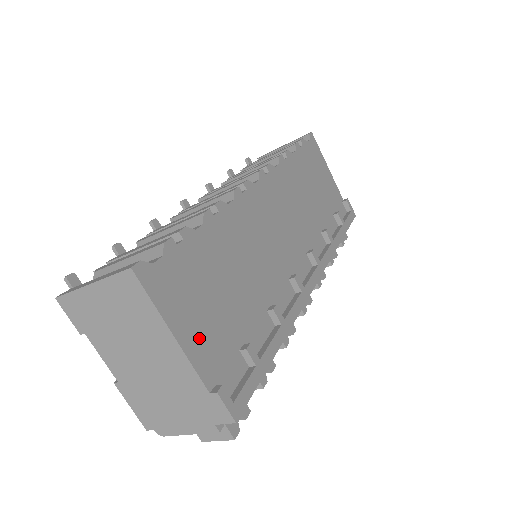
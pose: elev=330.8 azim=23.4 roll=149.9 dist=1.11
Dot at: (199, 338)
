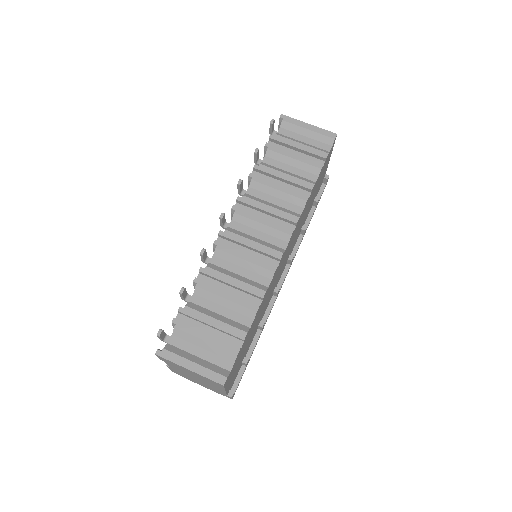
Dot at: (232, 379)
